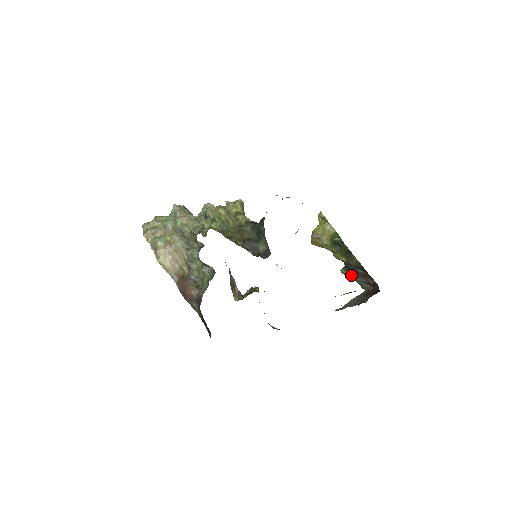
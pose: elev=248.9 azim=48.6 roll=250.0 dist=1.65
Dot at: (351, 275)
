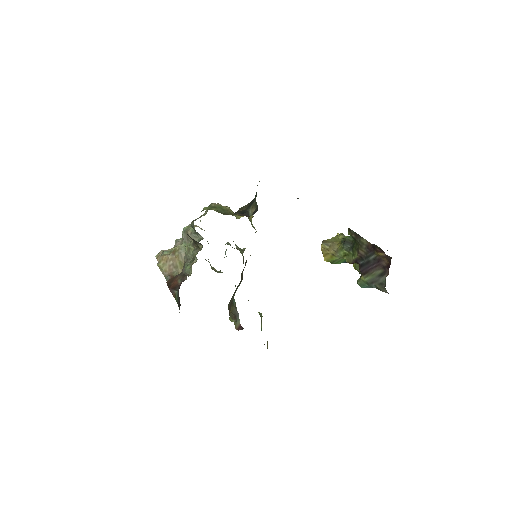
Dot at: (367, 277)
